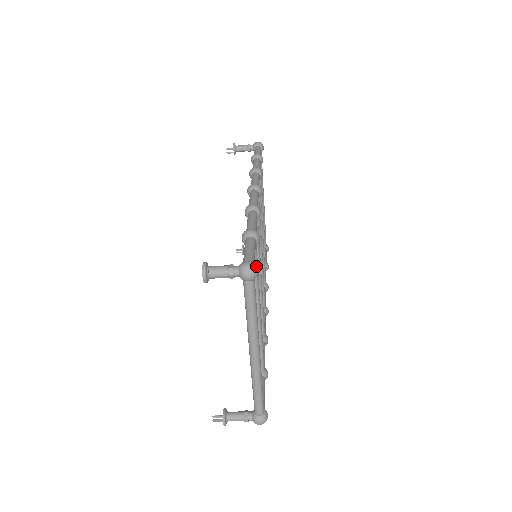
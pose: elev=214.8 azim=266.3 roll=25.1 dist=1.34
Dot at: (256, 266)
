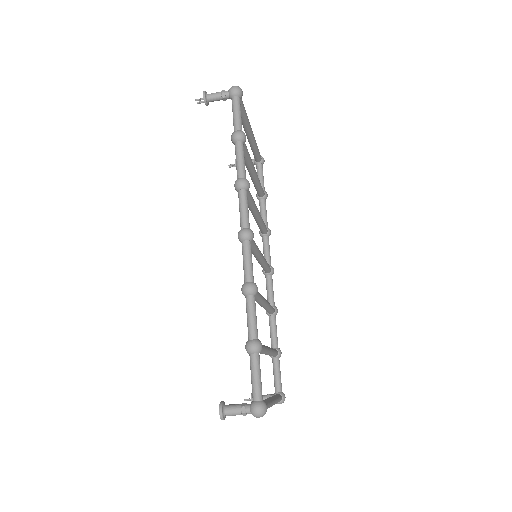
Dot at: (265, 409)
